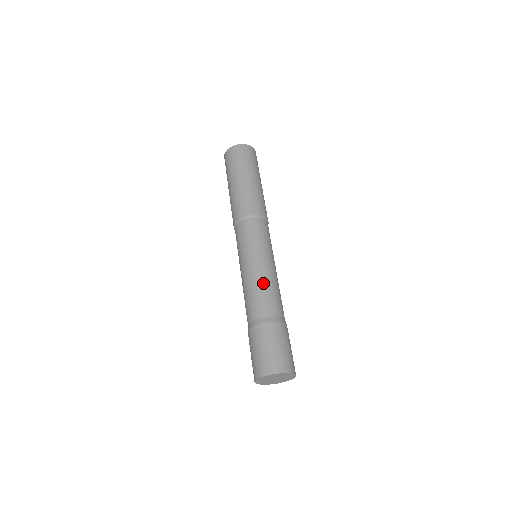
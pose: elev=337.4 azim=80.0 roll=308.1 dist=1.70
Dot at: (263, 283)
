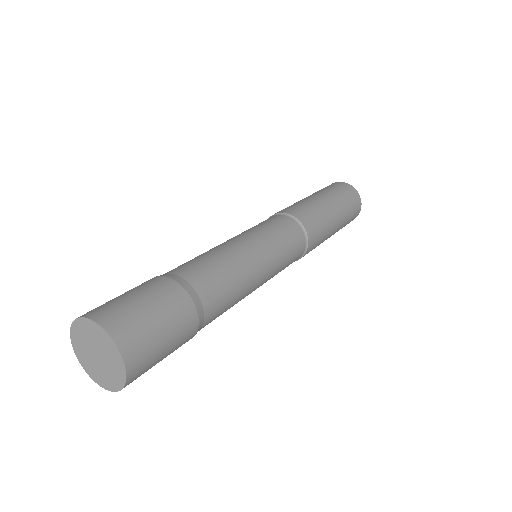
Dot at: (209, 251)
